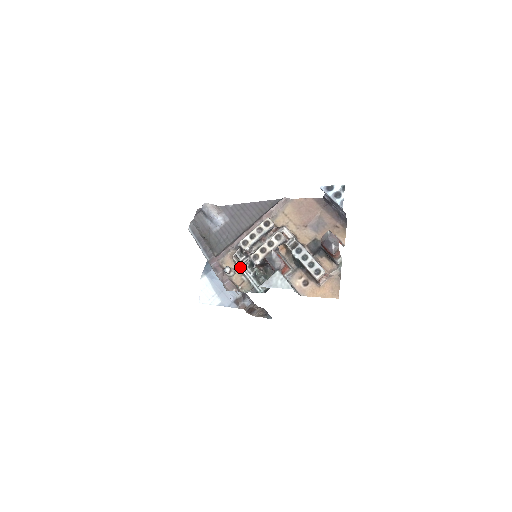
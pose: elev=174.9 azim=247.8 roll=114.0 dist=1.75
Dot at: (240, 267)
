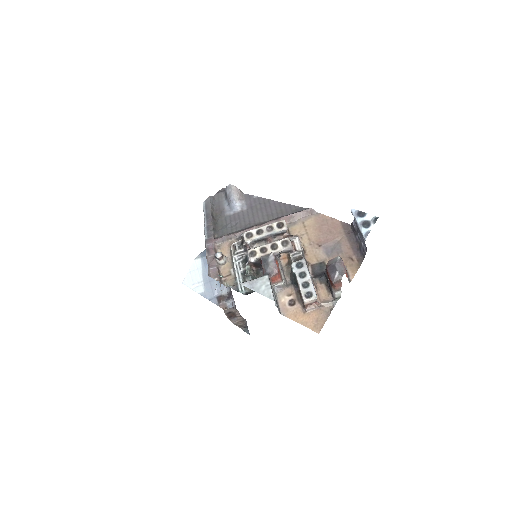
Dot at: (233, 258)
